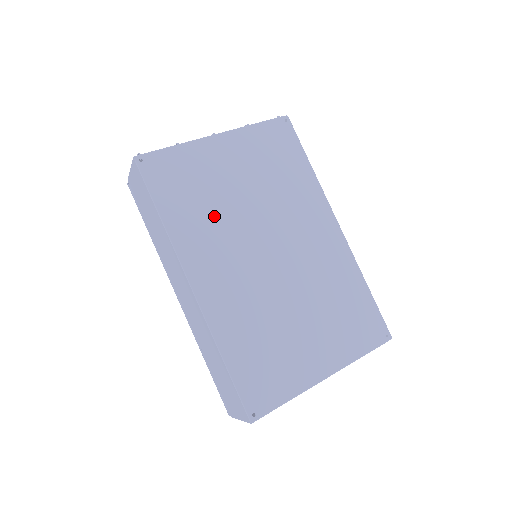
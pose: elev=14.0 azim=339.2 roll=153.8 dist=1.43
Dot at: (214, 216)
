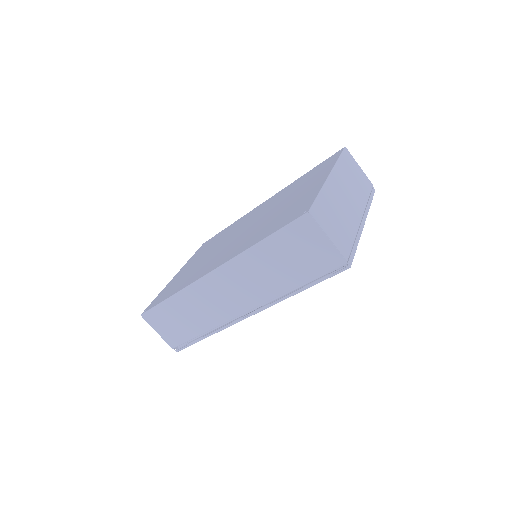
Dot at: (198, 268)
